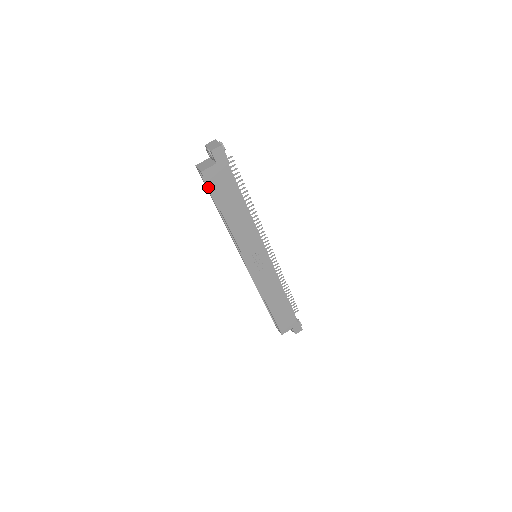
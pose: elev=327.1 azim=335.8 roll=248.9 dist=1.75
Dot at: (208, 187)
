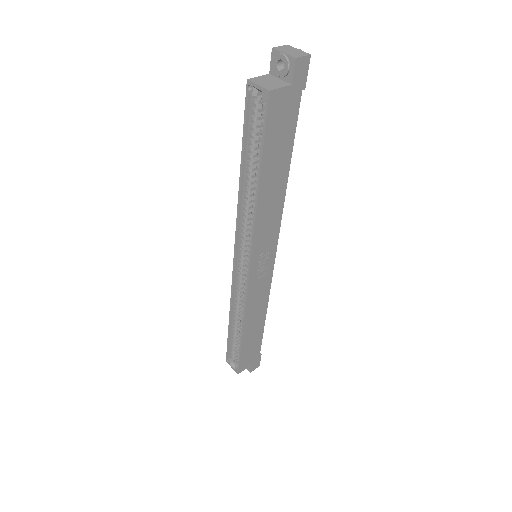
Dot at: (247, 126)
